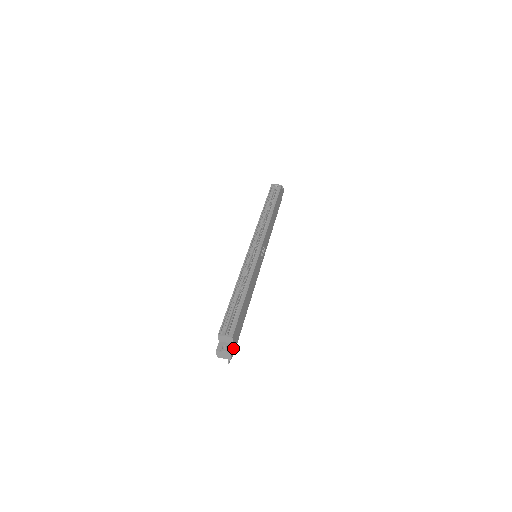
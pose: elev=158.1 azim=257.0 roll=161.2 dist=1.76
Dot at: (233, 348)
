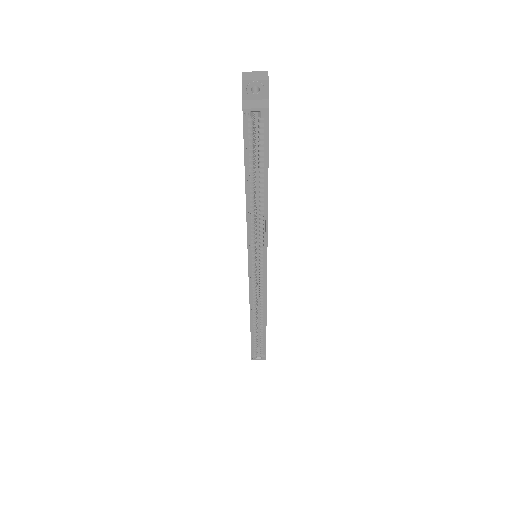
Dot at: occluded
